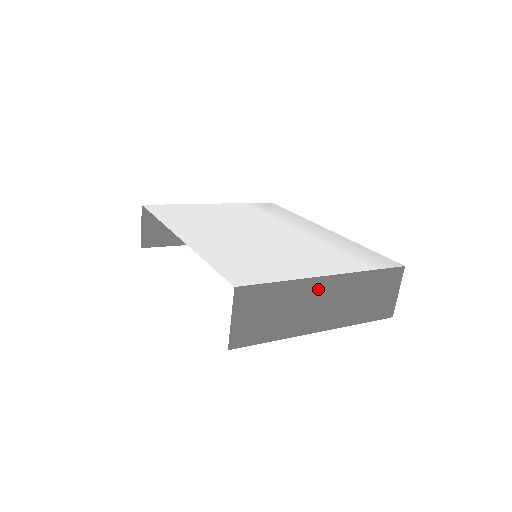
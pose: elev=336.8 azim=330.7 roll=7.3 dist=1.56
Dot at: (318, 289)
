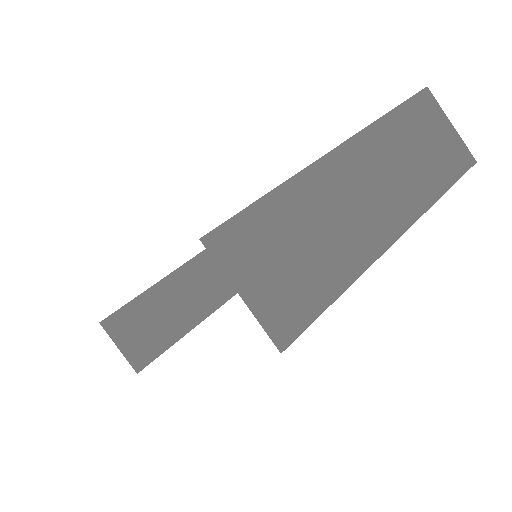
Dot at: (339, 175)
